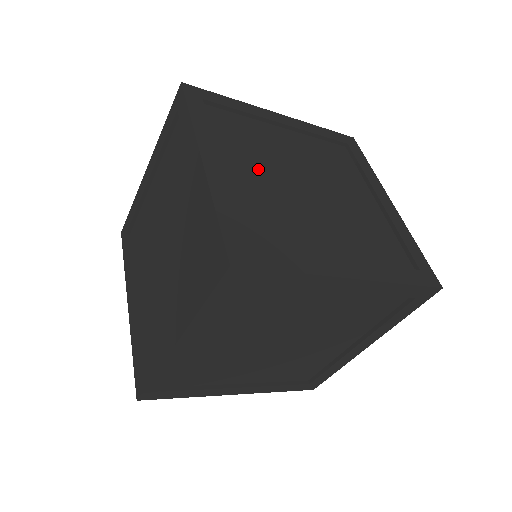
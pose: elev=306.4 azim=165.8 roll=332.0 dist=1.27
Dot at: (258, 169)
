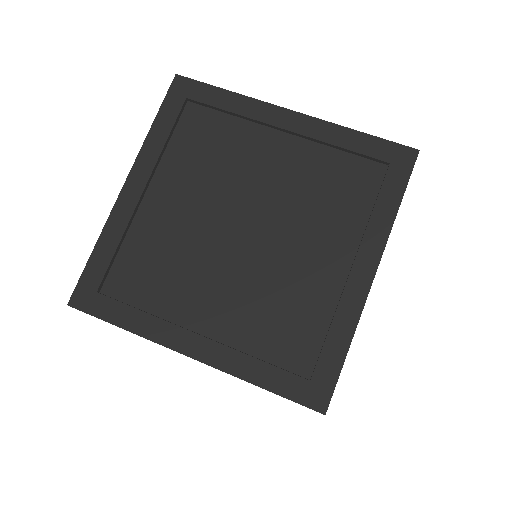
Dot at: occluded
